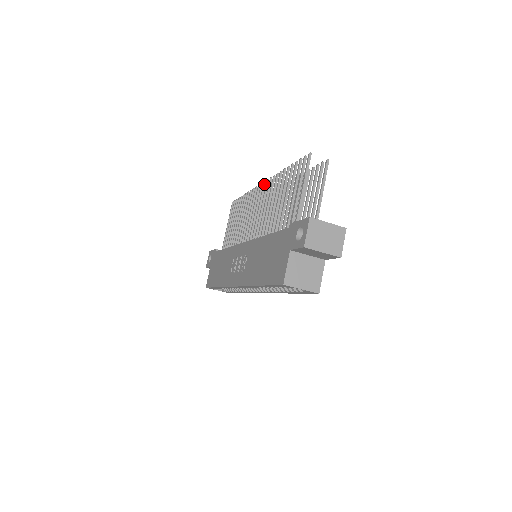
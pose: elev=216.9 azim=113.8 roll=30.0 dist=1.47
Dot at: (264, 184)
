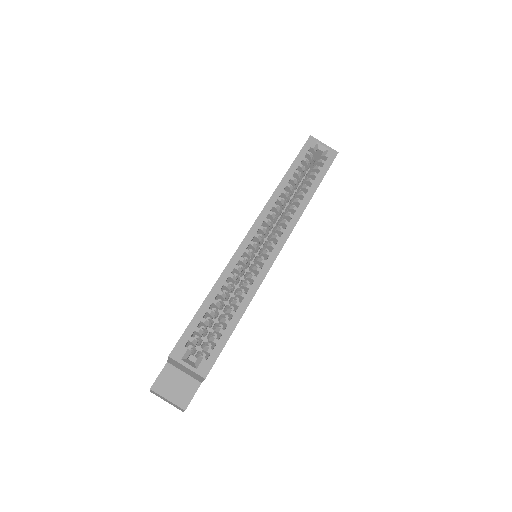
Dot at: occluded
